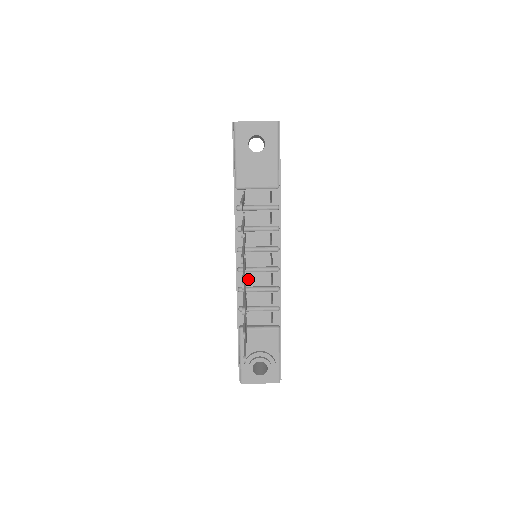
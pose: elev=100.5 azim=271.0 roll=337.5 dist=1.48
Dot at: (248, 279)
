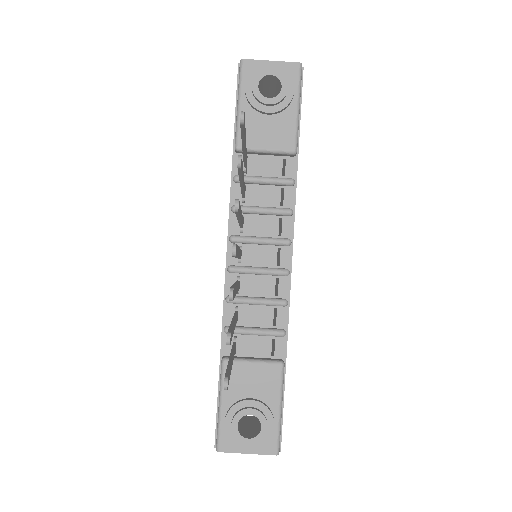
Dot at: (242, 284)
